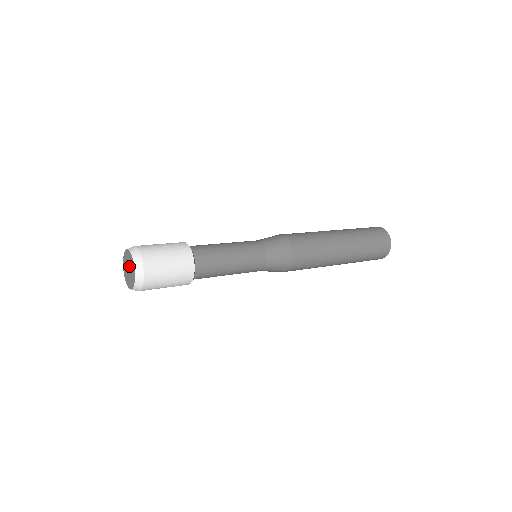
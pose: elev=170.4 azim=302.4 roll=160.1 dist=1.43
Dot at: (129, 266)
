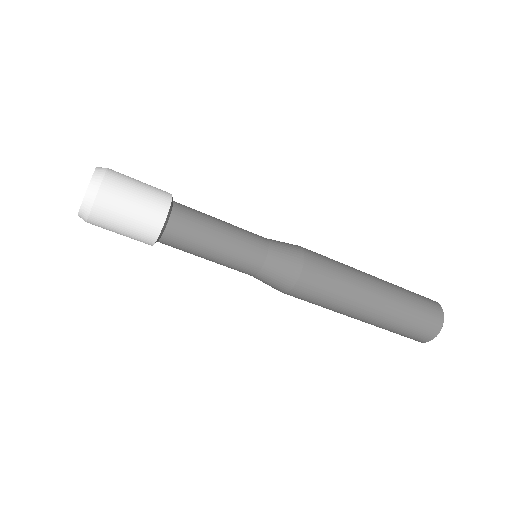
Dot at: occluded
